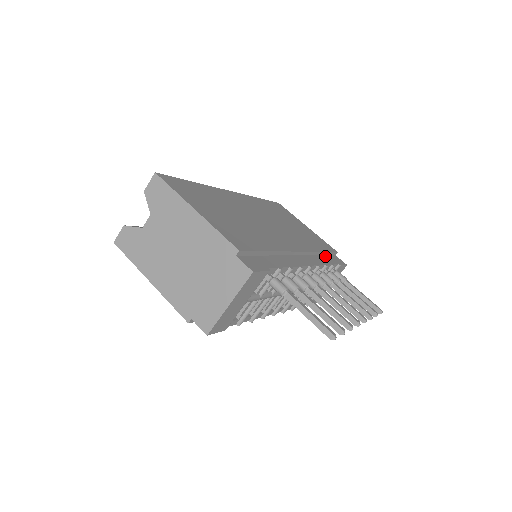
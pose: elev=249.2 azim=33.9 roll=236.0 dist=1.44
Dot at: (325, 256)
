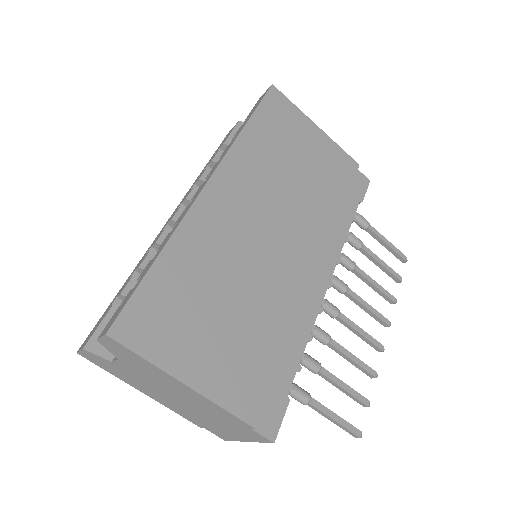
Dot at: occluded
